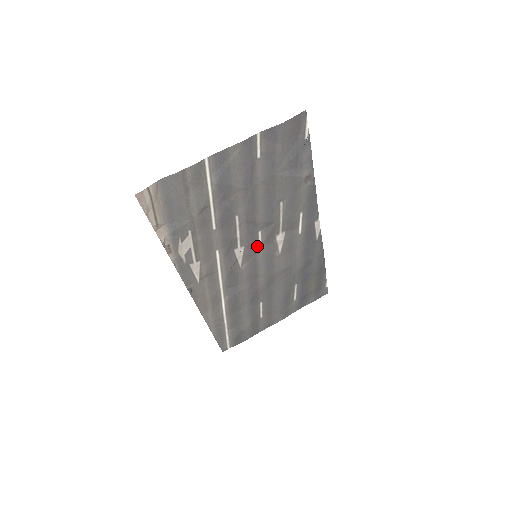
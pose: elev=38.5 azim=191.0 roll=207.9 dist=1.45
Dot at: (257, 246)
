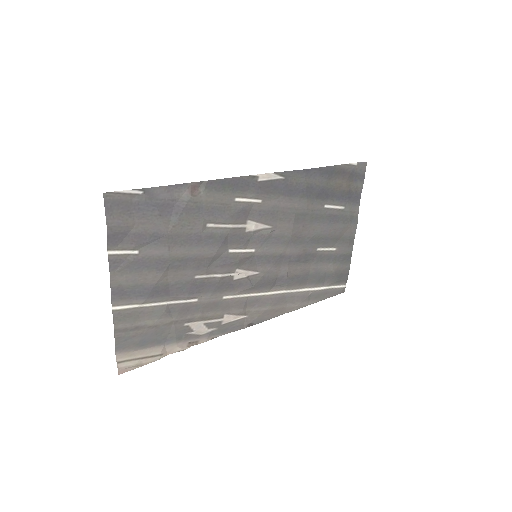
Dot at: (245, 254)
